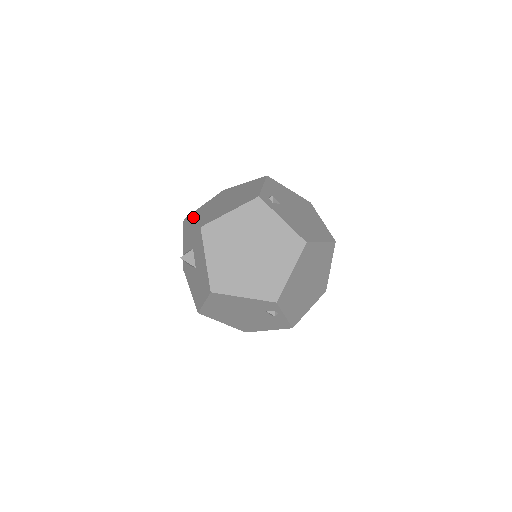
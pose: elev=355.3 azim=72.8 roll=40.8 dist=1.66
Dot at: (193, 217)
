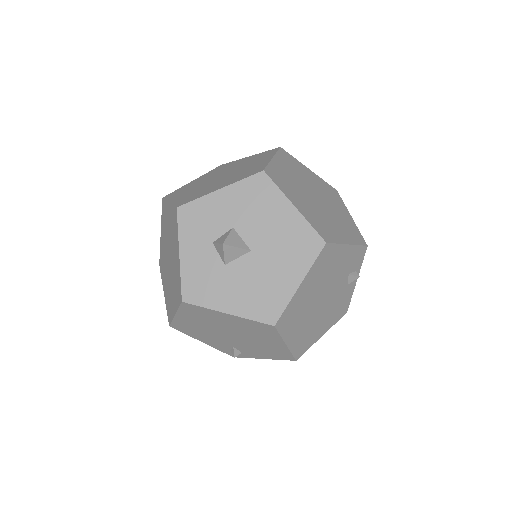
Dot at: (198, 195)
